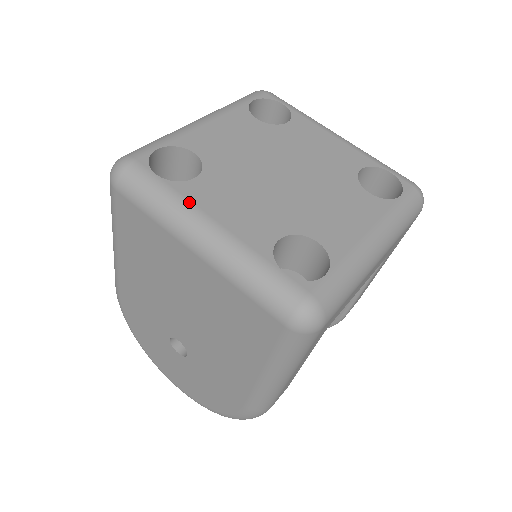
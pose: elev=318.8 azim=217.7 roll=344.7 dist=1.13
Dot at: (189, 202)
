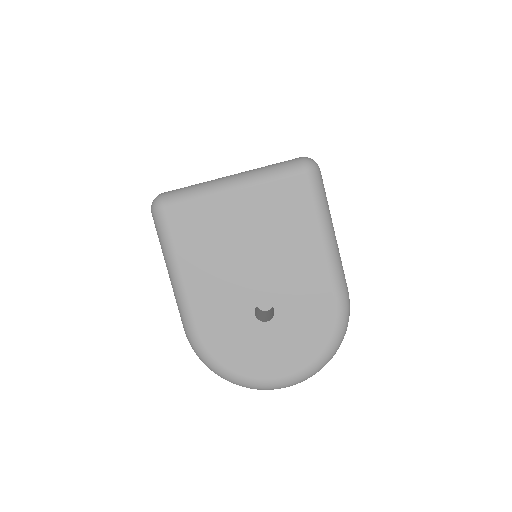
Dot at: (210, 181)
